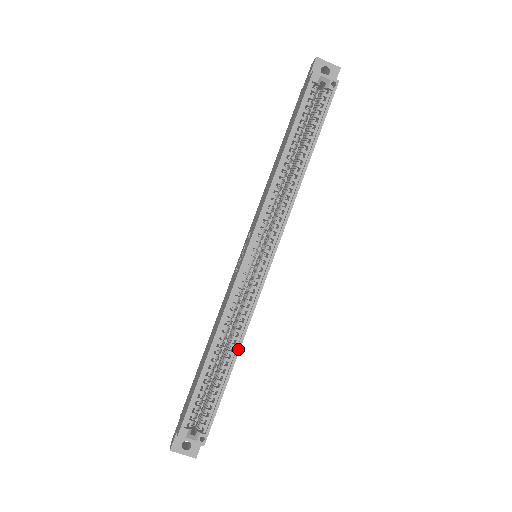
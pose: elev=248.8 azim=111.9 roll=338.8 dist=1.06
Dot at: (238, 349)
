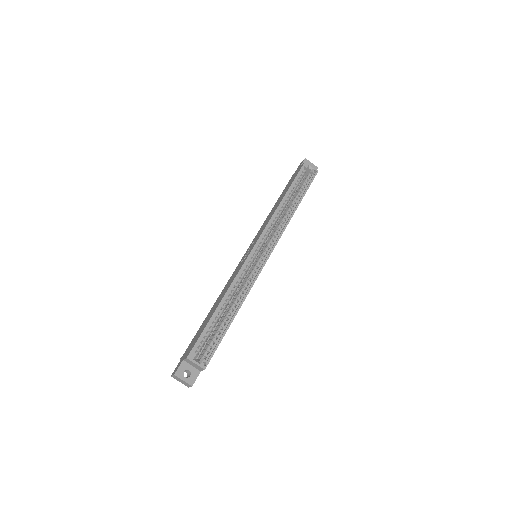
Dot at: (240, 306)
